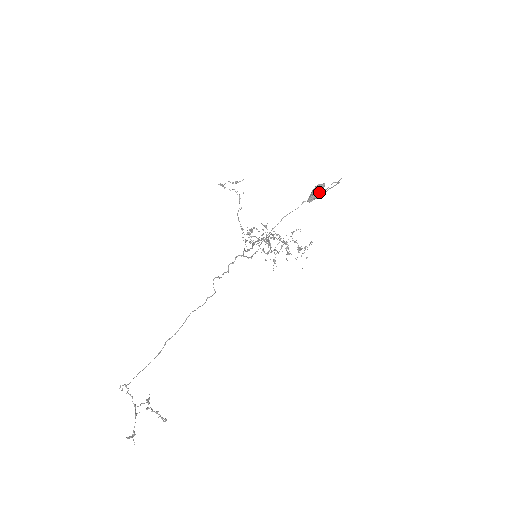
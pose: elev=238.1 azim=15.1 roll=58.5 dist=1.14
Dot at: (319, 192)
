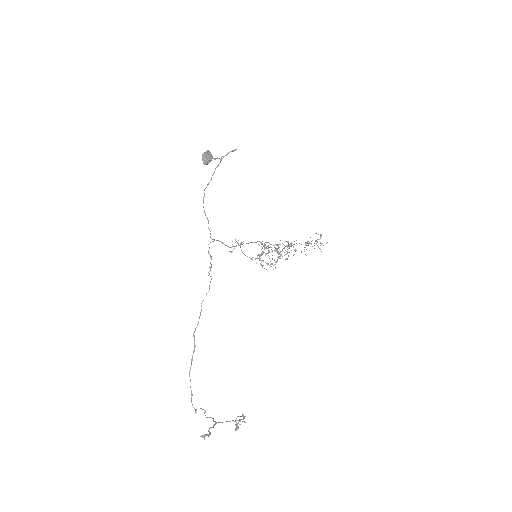
Dot at: (205, 155)
